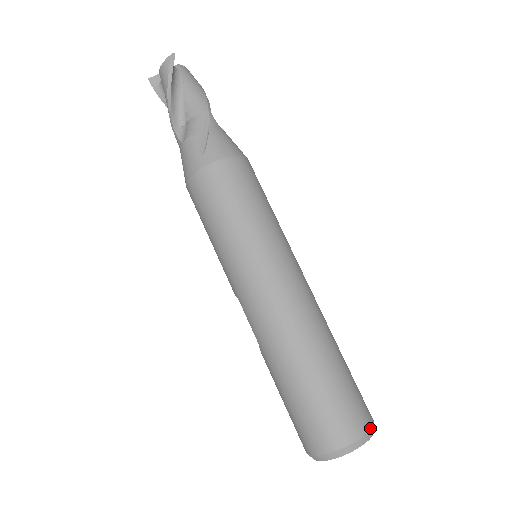
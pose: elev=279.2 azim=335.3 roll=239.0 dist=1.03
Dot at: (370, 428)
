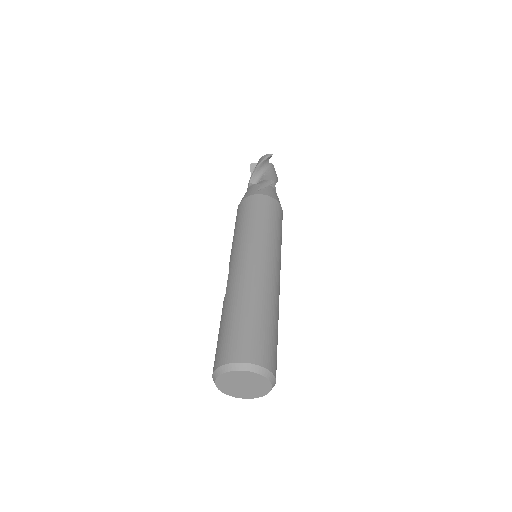
Dot at: (271, 370)
